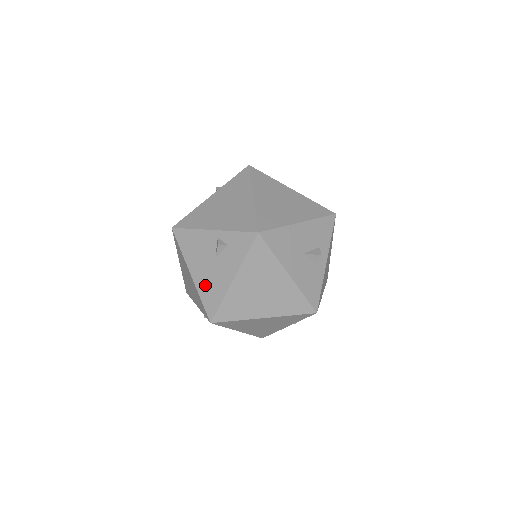
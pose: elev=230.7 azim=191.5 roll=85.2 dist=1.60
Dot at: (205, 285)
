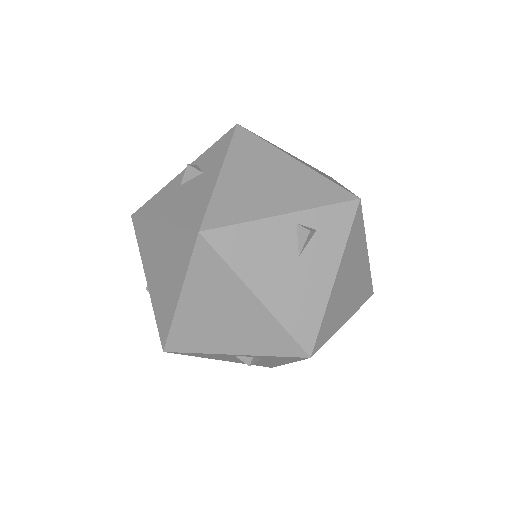
Dot at: (289, 304)
